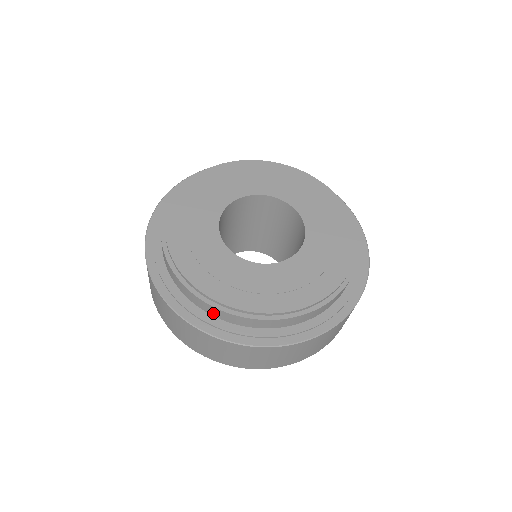
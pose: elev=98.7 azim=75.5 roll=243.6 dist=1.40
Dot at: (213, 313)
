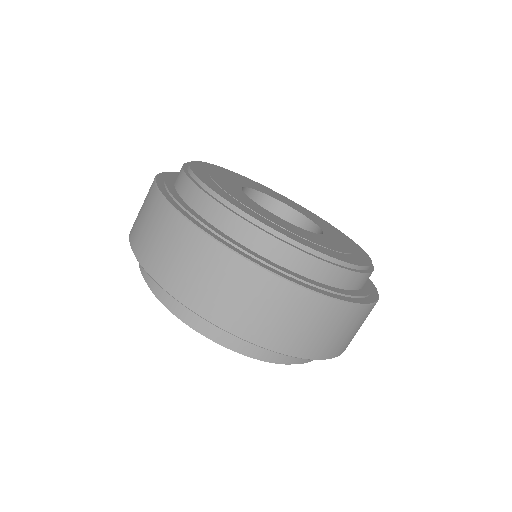
Dot at: (231, 230)
